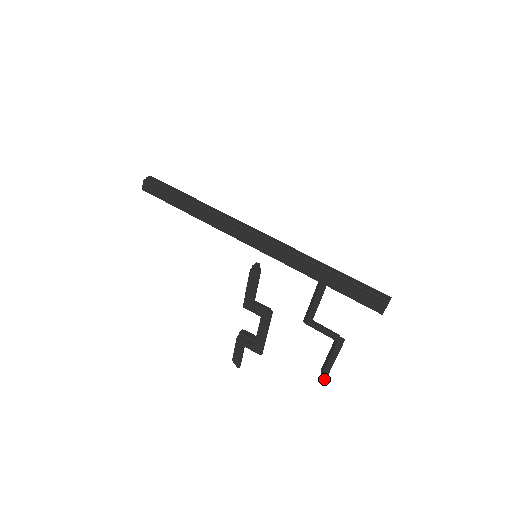
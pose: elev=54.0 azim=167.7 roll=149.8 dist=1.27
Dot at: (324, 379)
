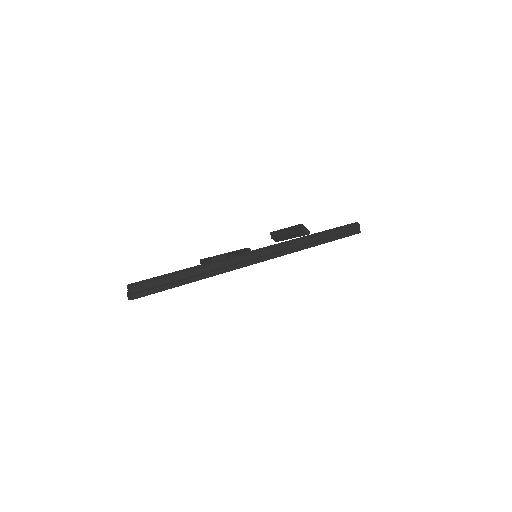
Dot at: occluded
